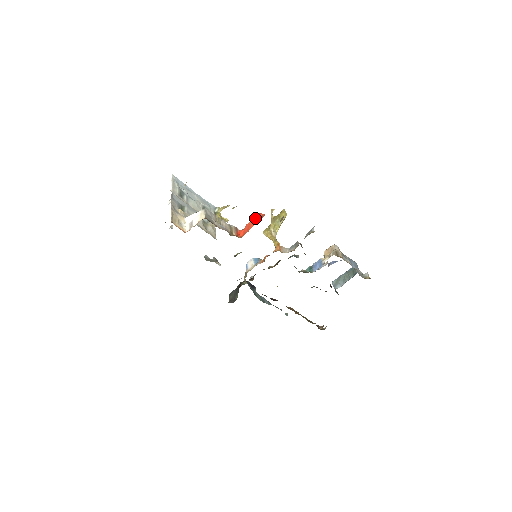
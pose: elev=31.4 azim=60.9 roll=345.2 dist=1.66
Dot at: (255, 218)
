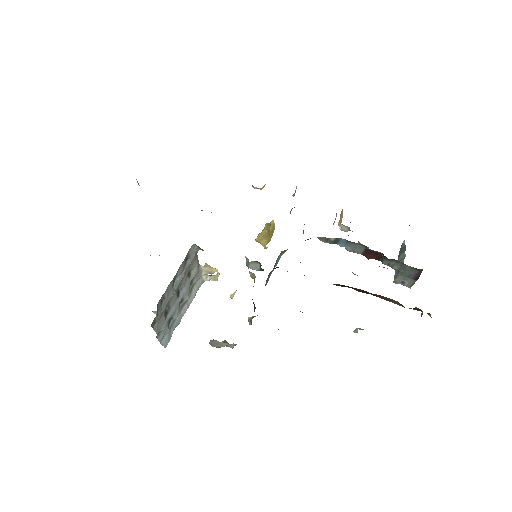
Dot at: occluded
